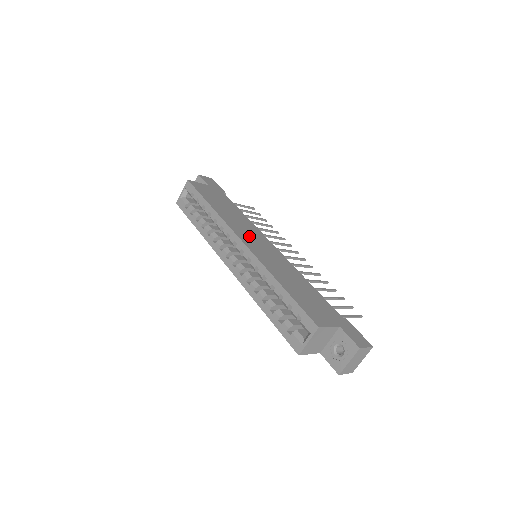
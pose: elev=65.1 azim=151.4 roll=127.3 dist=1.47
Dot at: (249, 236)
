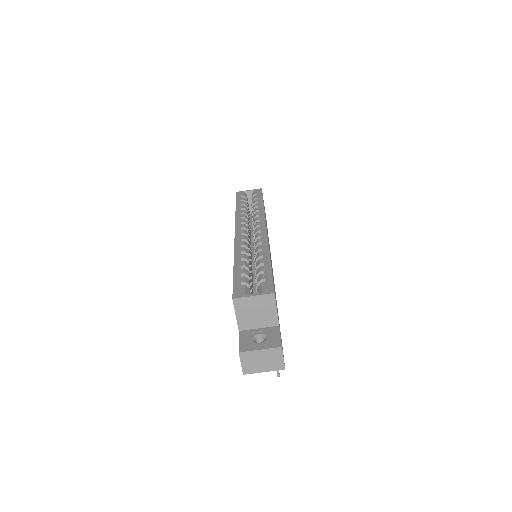
Dot at: occluded
